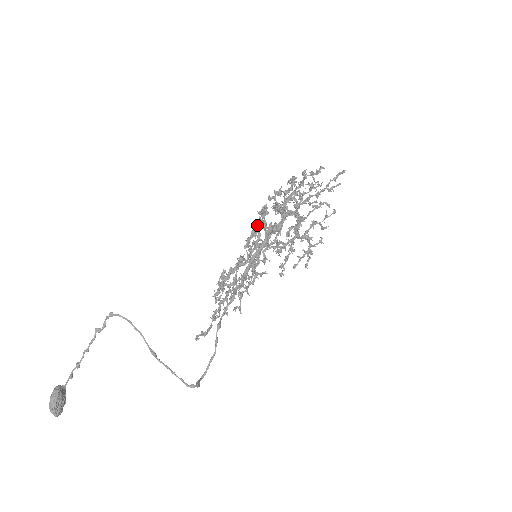
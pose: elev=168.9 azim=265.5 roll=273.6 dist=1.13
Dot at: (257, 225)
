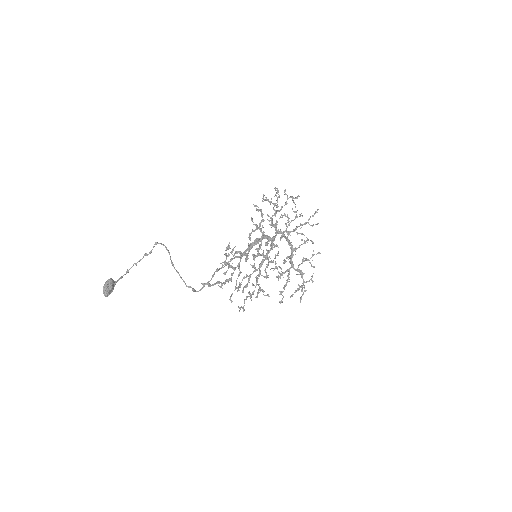
Dot at: (256, 225)
